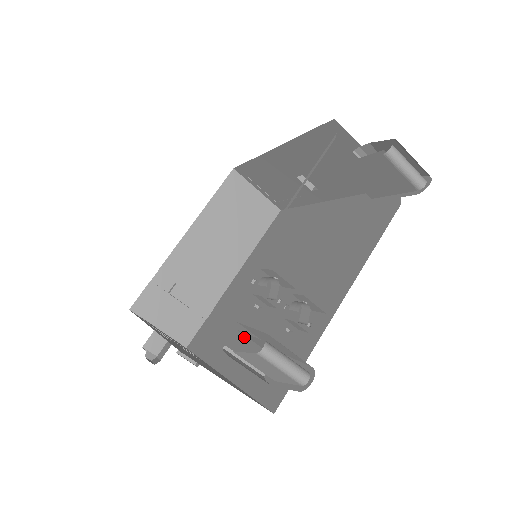
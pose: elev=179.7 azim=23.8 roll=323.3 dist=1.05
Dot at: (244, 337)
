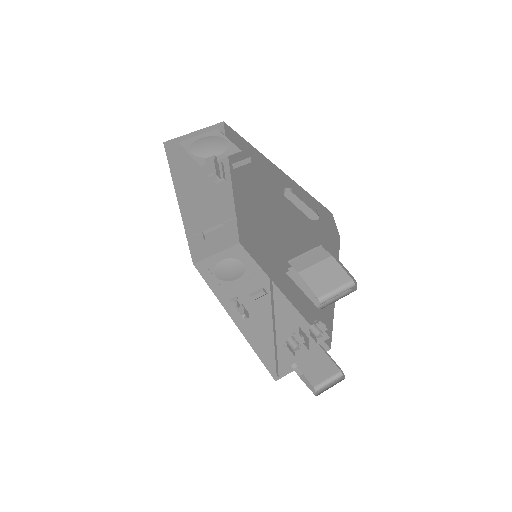
Dot at: (280, 273)
